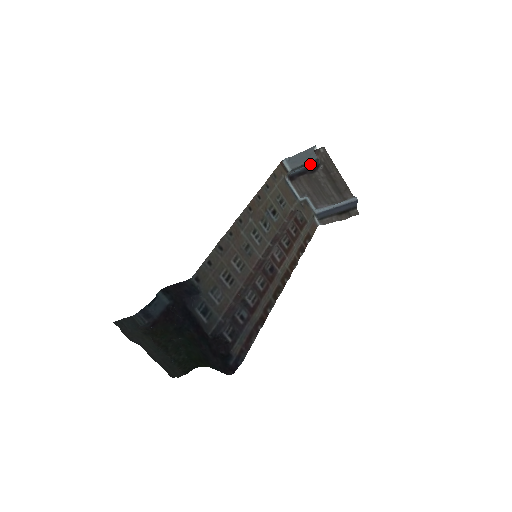
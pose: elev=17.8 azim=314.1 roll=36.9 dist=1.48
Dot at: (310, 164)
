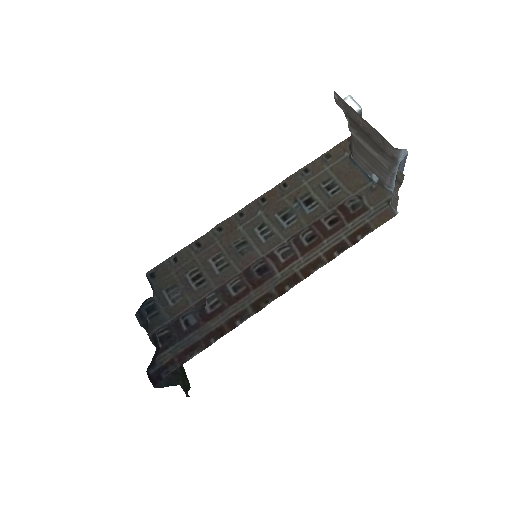
Dot at: occluded
